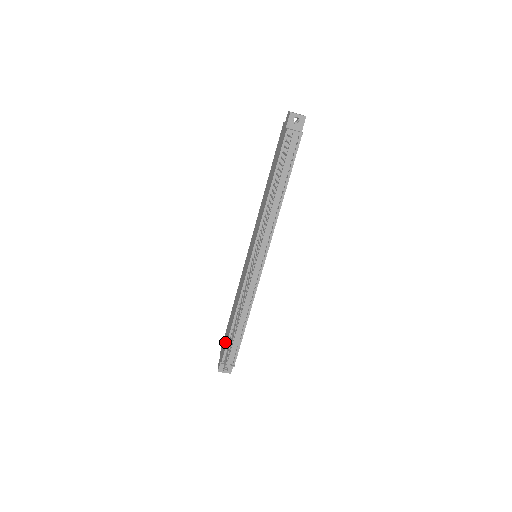
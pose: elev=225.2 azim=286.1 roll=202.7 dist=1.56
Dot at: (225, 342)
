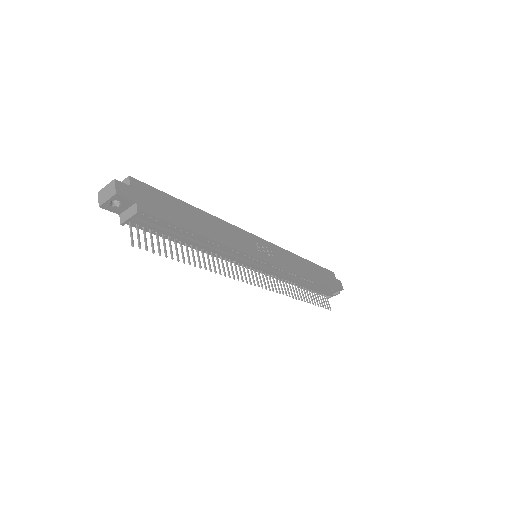
Dot at: occluded
